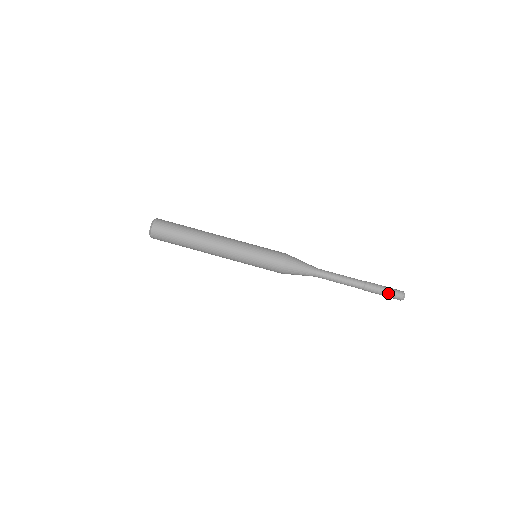
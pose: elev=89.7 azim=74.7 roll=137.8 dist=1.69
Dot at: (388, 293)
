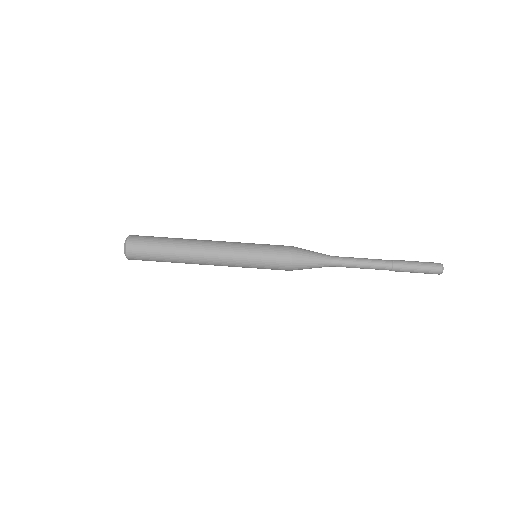
Dot at: (422, 263)
